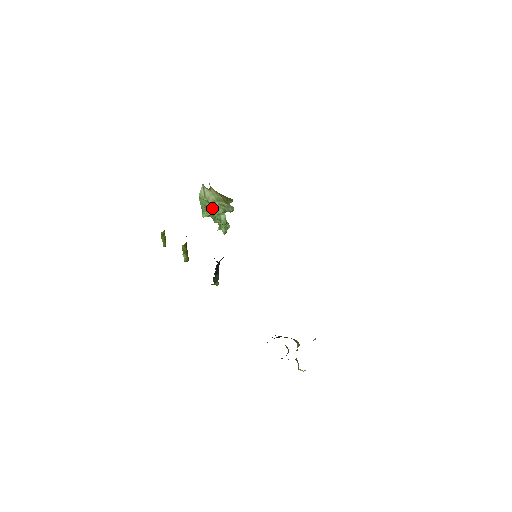
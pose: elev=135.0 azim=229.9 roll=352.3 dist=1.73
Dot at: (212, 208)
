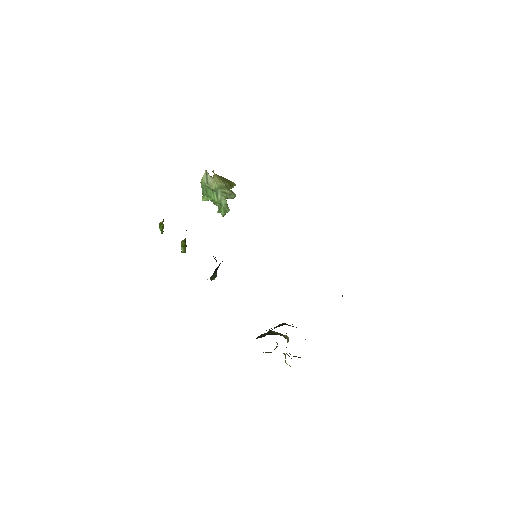
Dot at: (214, 195)
